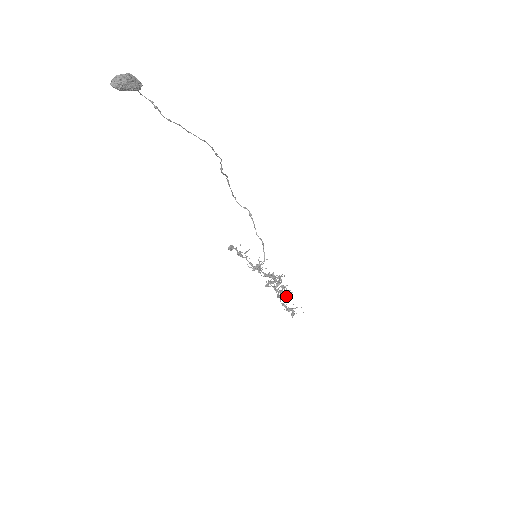
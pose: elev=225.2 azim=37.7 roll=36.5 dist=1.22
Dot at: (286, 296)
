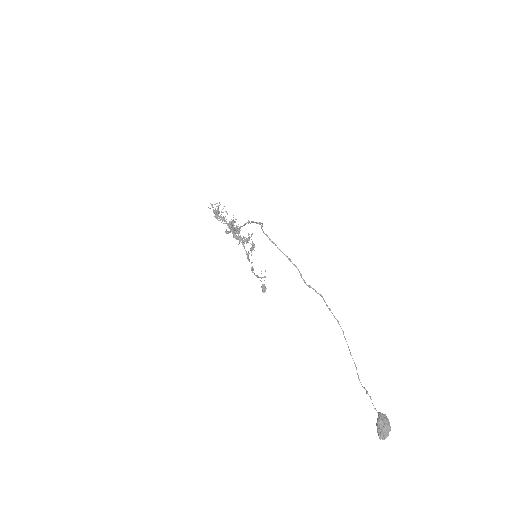
Dot at: occluded
